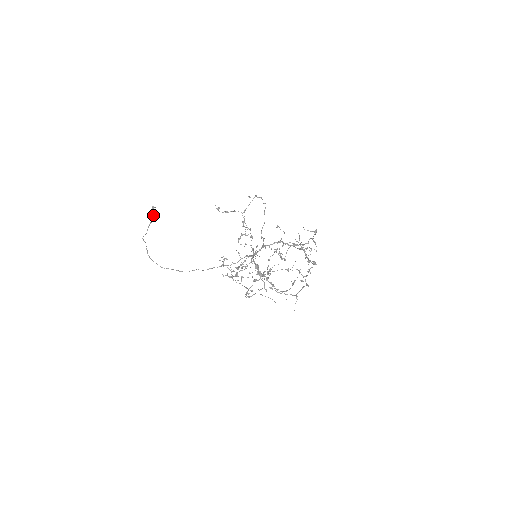
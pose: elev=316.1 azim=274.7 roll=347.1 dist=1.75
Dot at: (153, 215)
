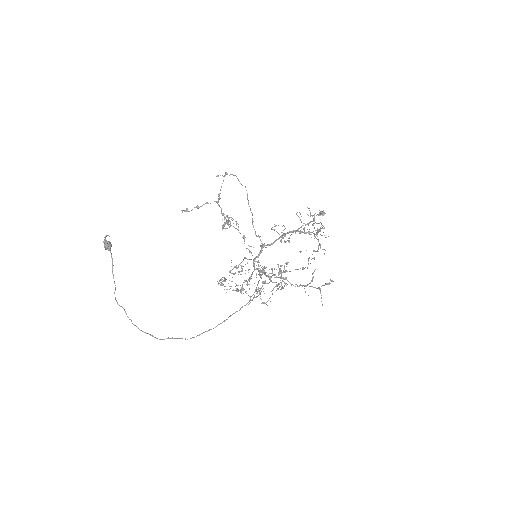
Dot at: occluded
